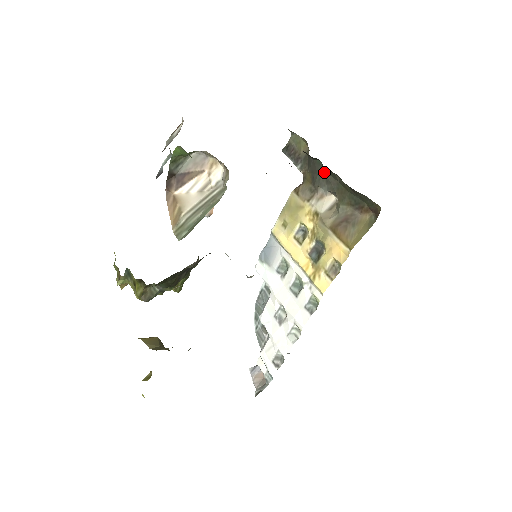
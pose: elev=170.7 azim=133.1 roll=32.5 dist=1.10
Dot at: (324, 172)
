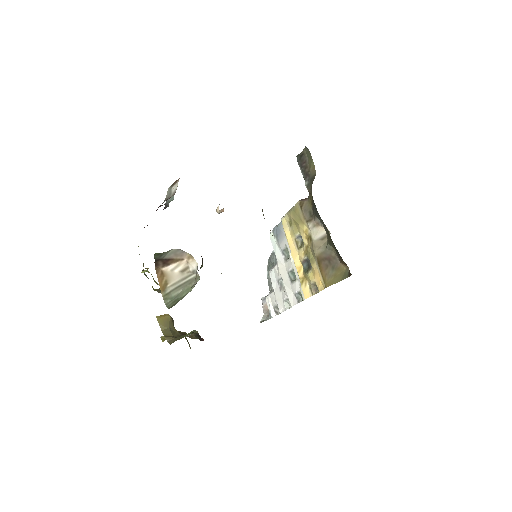
Dot at: (318, 213)
